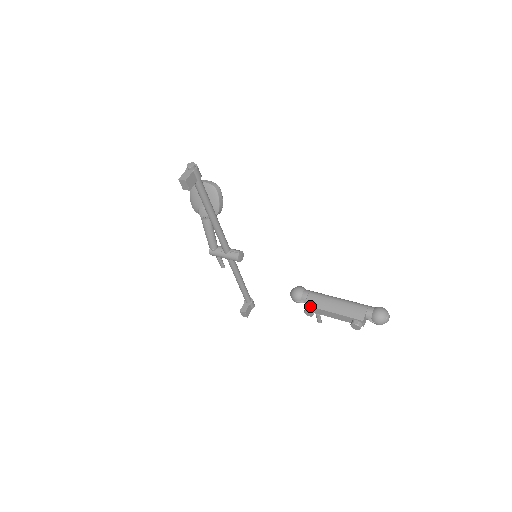
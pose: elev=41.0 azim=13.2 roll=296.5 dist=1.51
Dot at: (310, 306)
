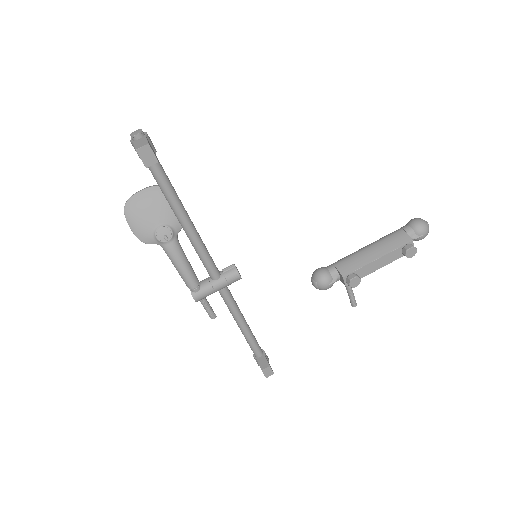
Dot at: (350, 273)
